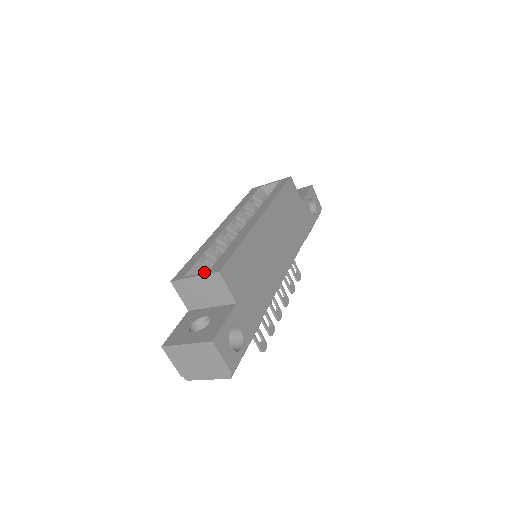
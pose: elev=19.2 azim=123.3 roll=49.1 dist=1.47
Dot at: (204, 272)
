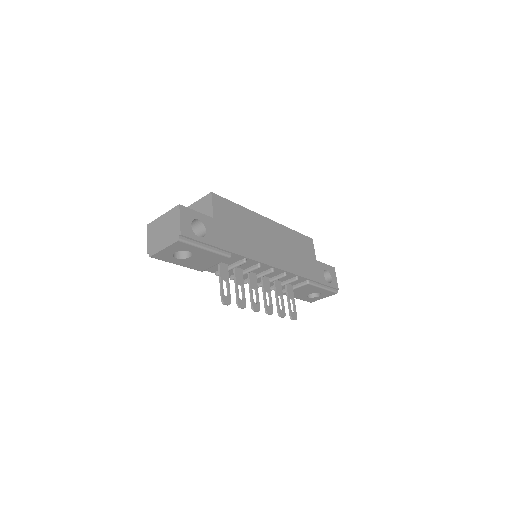
Dot at: occluded
